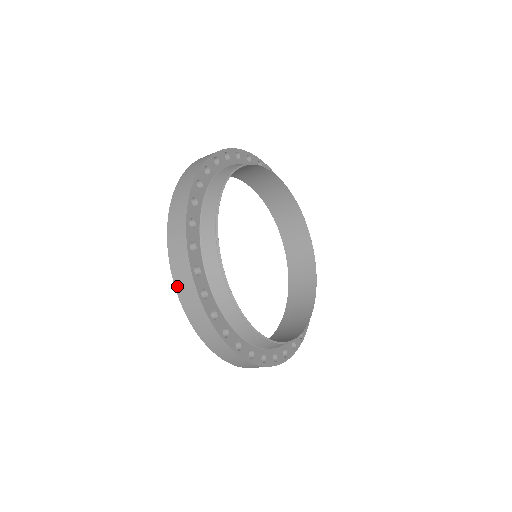
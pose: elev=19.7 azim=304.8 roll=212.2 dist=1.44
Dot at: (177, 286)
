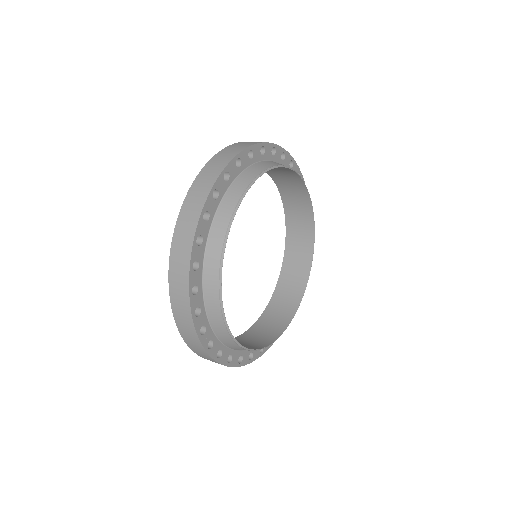
Dot at: occluded
